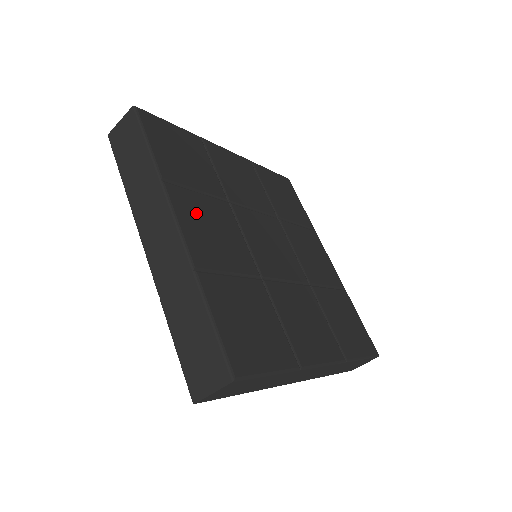
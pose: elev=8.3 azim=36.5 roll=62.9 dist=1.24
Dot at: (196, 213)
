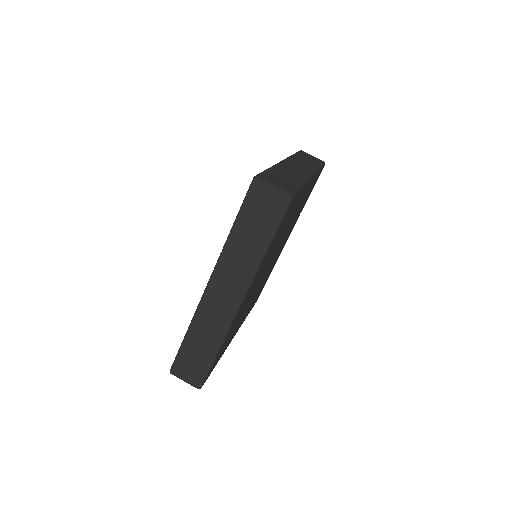
Dot at: (305, 194)
